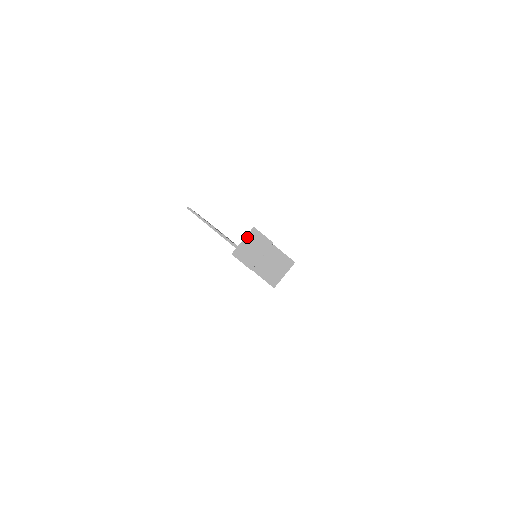
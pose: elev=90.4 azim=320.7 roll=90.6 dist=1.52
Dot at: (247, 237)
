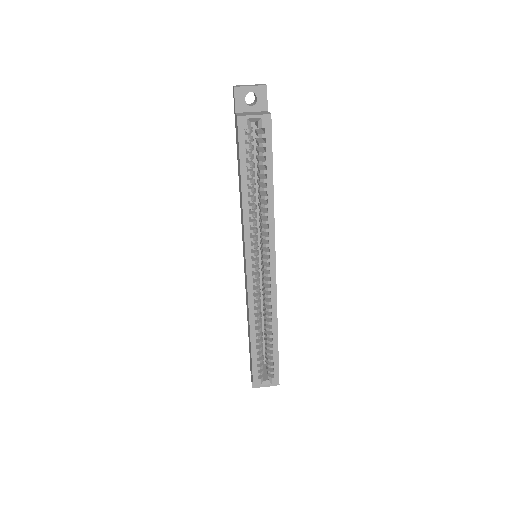
Dot at: occluded
